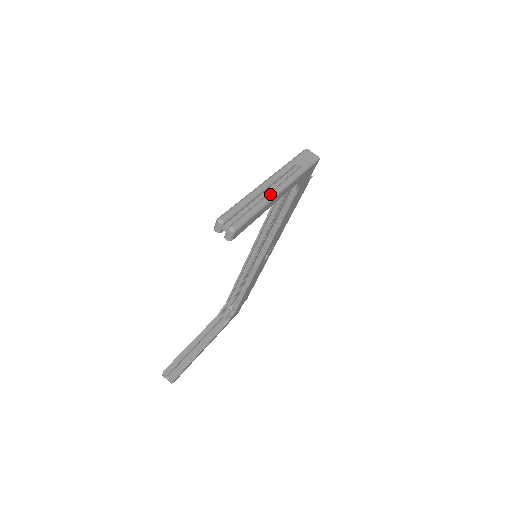
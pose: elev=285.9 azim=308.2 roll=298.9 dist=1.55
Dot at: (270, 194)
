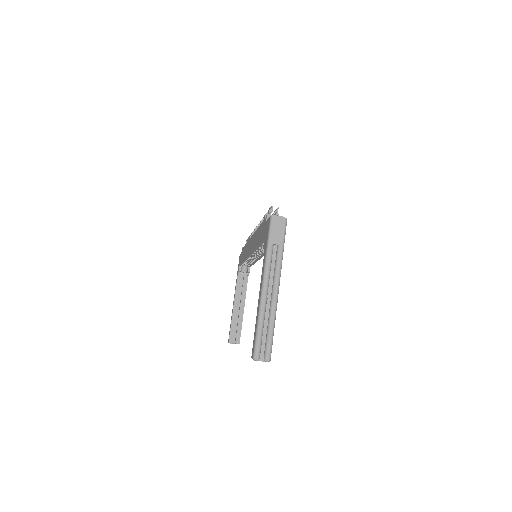
Dot at: (273, 302)
